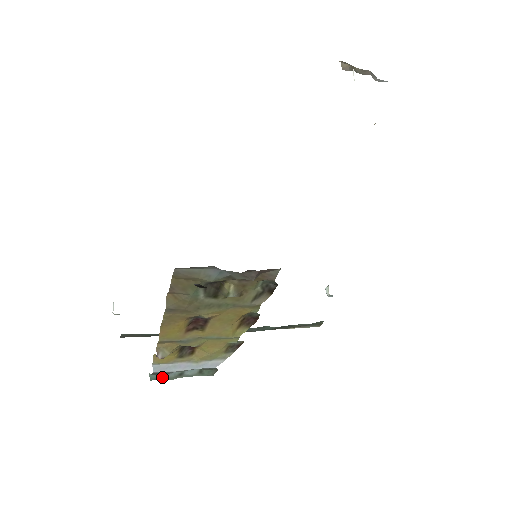
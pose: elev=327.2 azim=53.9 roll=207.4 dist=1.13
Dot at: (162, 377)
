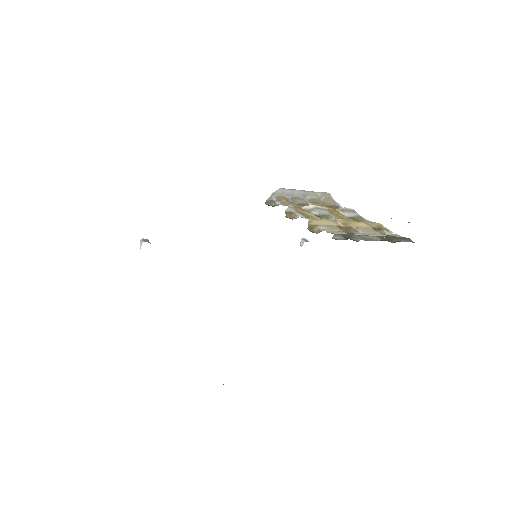
Dot at: occluded
